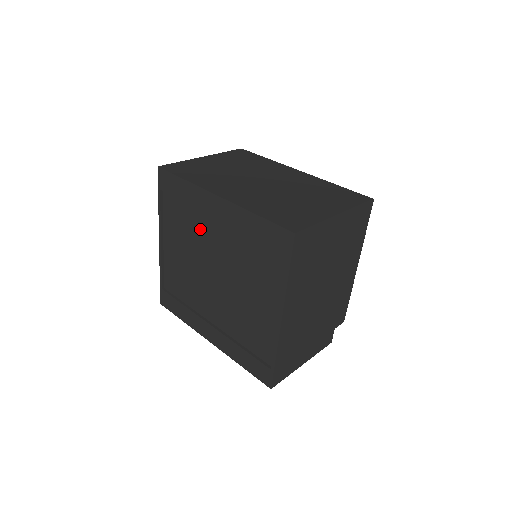
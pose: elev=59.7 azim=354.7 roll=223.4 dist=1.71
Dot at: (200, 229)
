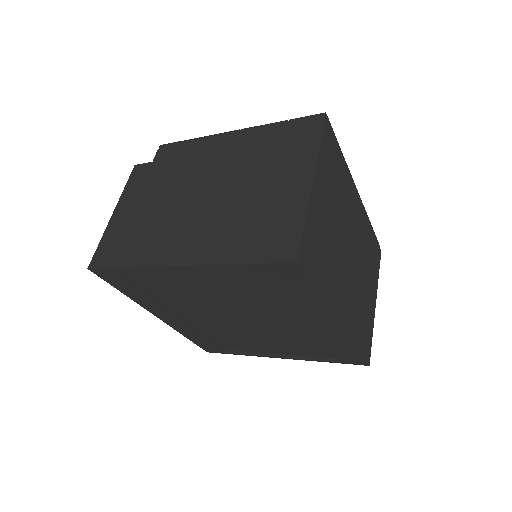
Dot at: (272, 305)
